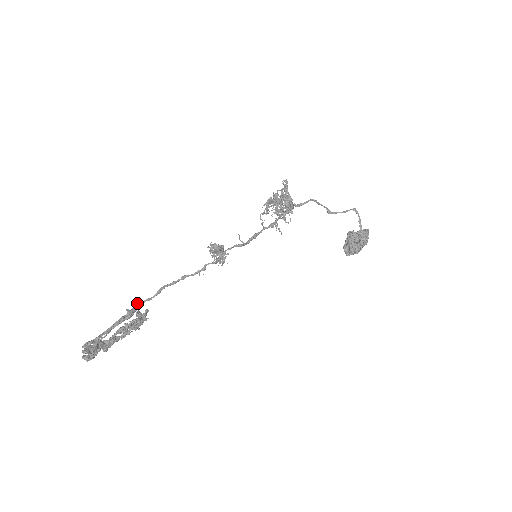
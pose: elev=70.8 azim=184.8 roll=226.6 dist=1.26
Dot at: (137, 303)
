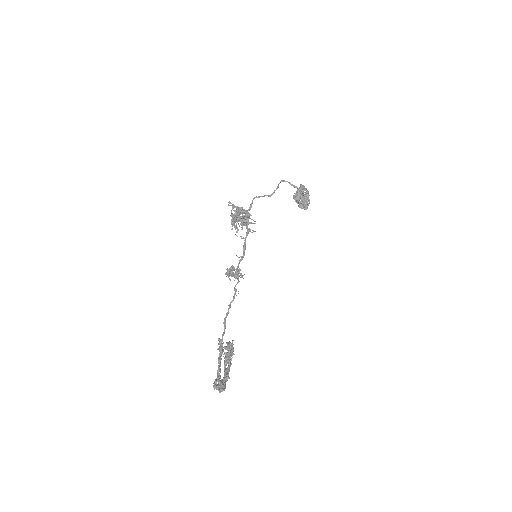
Dot at: (219, 341)
